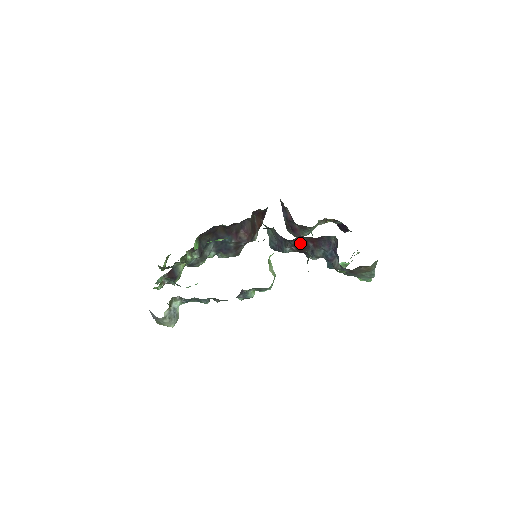
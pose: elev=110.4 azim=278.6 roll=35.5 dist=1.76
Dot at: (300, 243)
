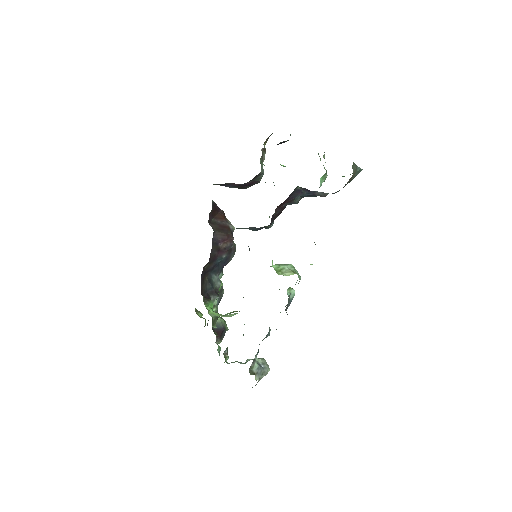
Dot at: (276, 215)
